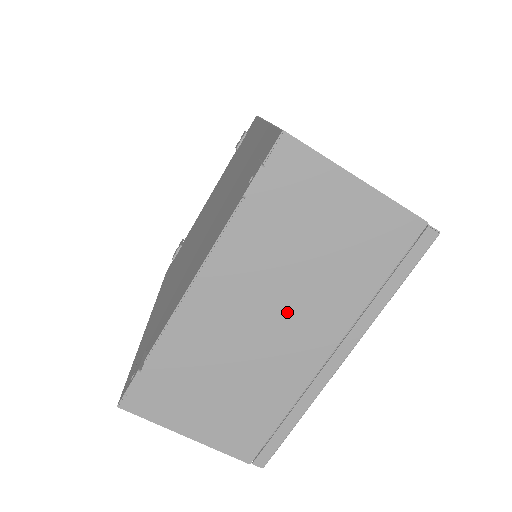
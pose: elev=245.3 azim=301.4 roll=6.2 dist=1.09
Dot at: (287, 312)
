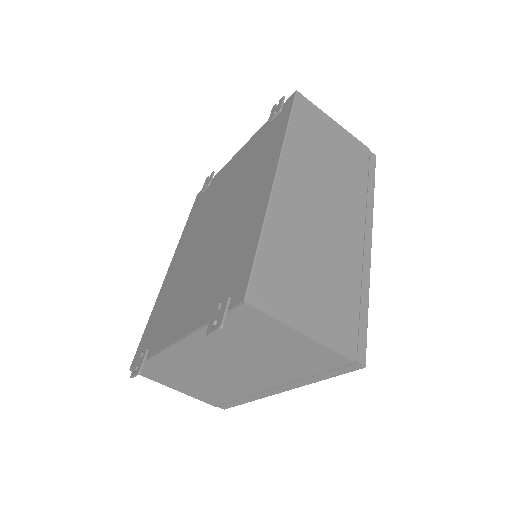
Dot at: (243, 368)
